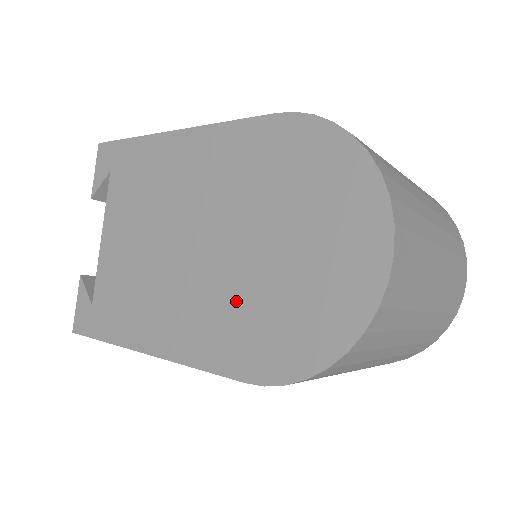
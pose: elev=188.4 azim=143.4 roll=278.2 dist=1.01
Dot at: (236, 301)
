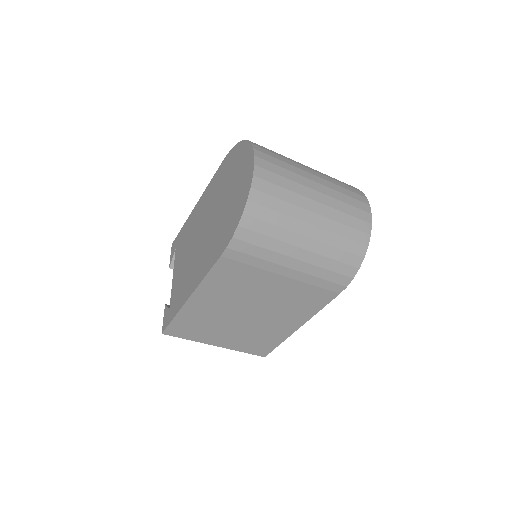
Dot at: (216, 232)
